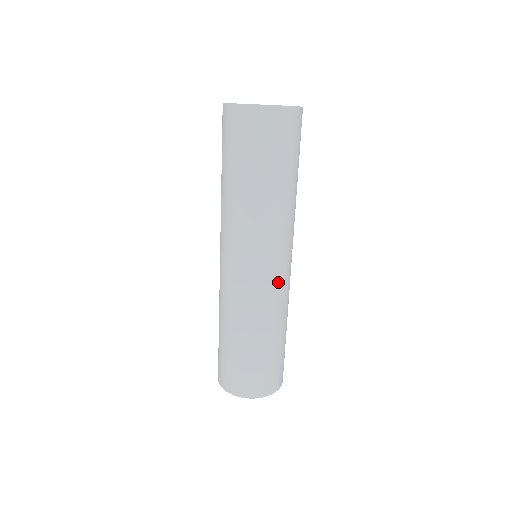
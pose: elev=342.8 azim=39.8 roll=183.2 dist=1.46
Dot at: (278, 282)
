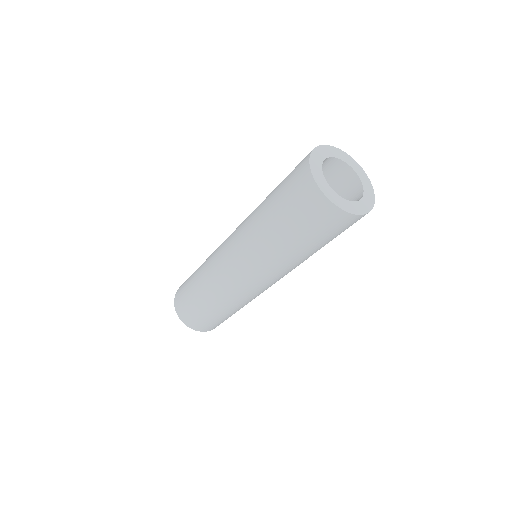
Dot at: (260, 291)
